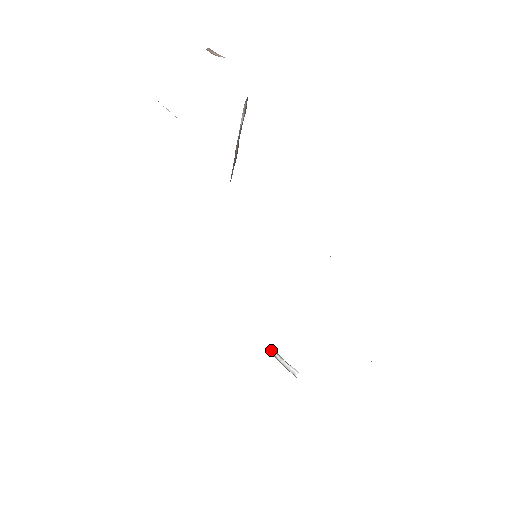
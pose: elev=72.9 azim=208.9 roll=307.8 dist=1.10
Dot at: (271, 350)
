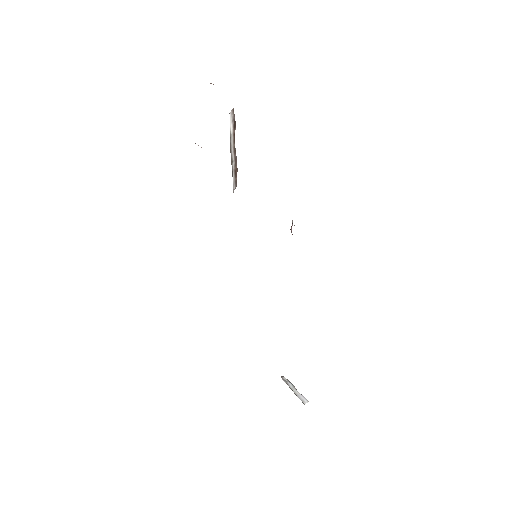
Dot at: (285, 378)
